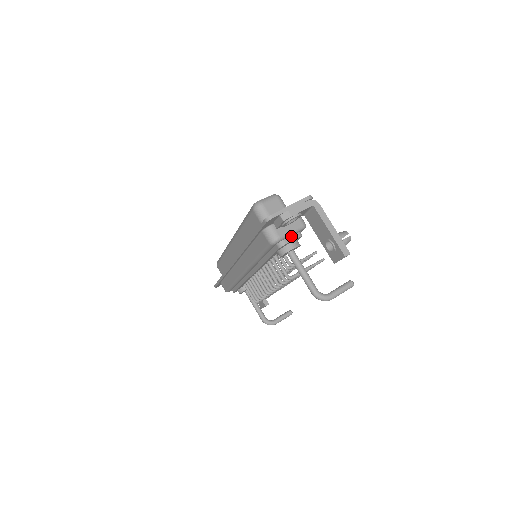
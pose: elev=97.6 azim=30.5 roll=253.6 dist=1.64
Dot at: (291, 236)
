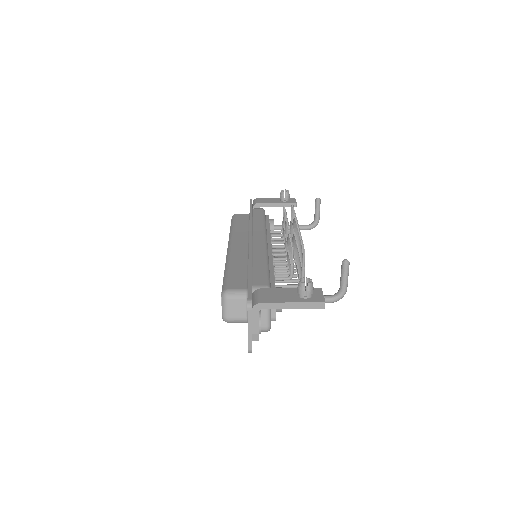
Dot at: occluded
